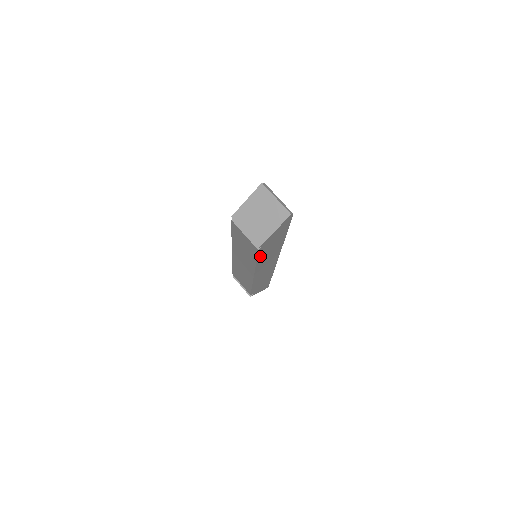
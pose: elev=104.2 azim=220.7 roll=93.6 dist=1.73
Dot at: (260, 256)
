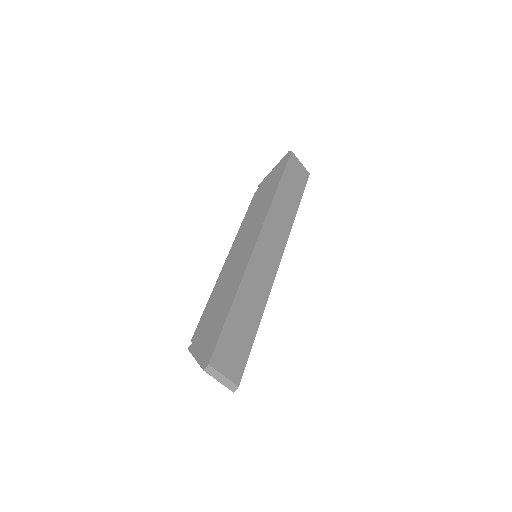
Dot at: occluded
